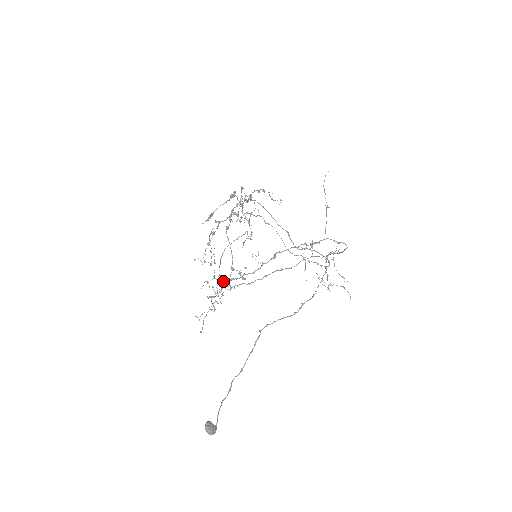
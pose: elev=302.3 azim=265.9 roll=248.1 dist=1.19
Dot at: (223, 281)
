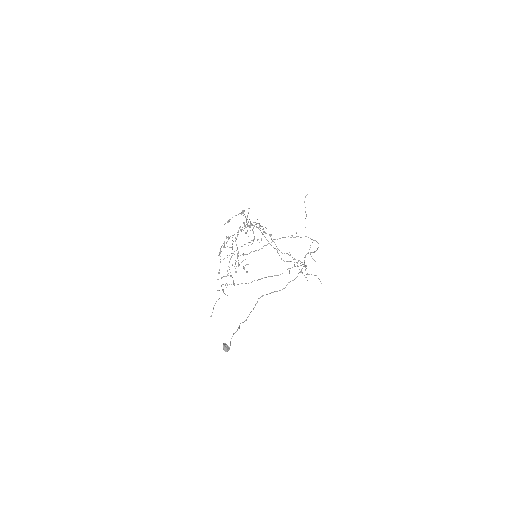
Dot at: (238, 255)
